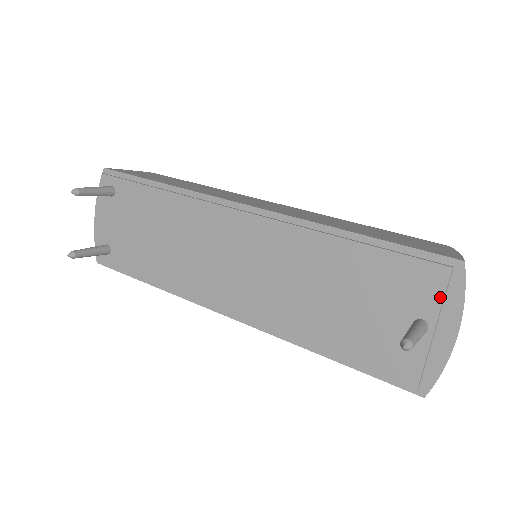
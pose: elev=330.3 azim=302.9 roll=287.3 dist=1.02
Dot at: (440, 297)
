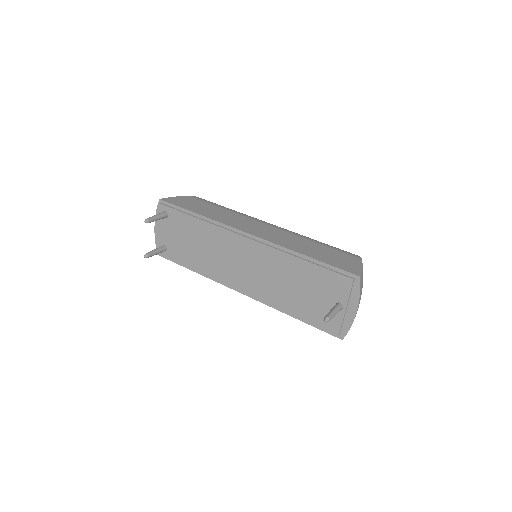
Dot at: (348, 293)
